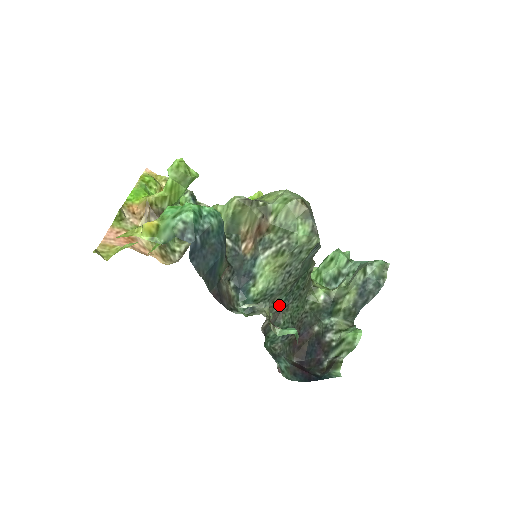
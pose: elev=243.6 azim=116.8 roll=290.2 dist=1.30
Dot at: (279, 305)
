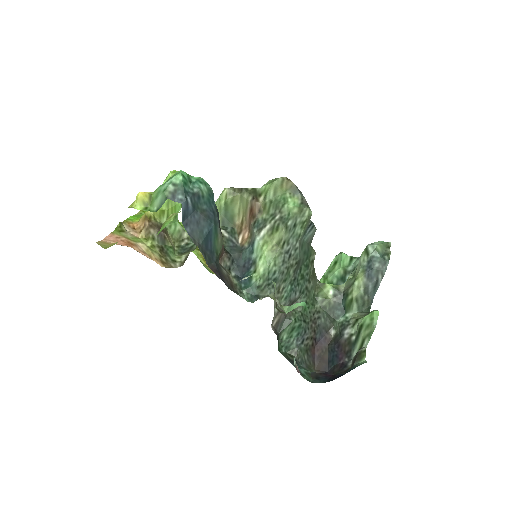
Dot at: (286, 296)
